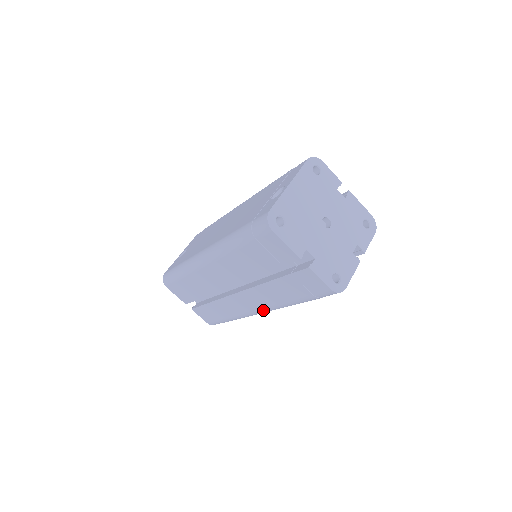
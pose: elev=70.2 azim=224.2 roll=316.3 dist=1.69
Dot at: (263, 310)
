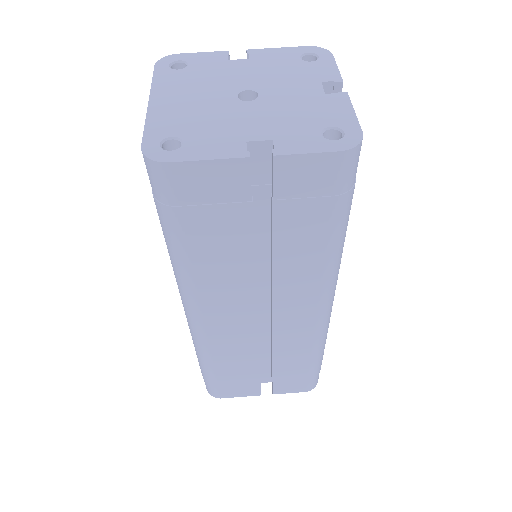
Dot at: (323, 302)
